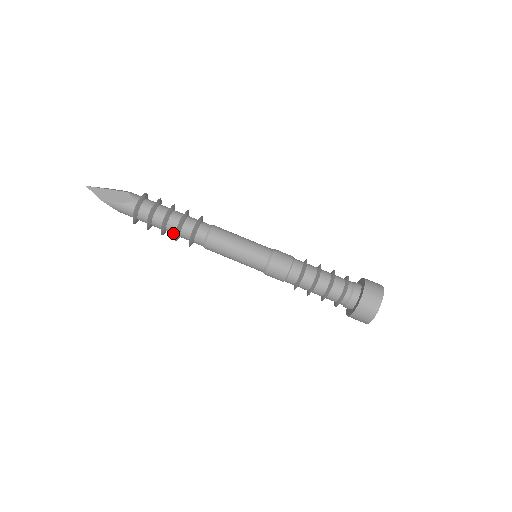
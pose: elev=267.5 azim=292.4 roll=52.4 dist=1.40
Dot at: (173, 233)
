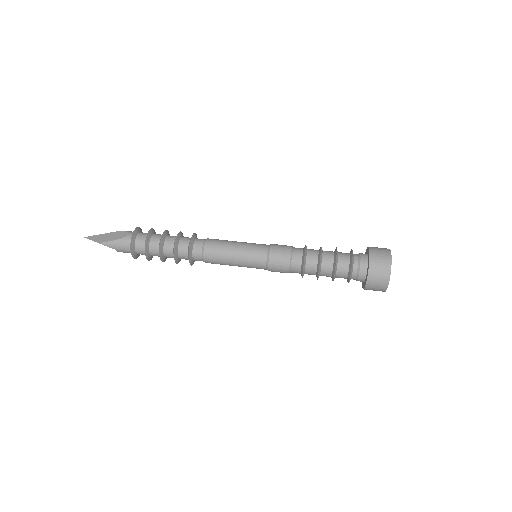
Dot at: (171, 255)
